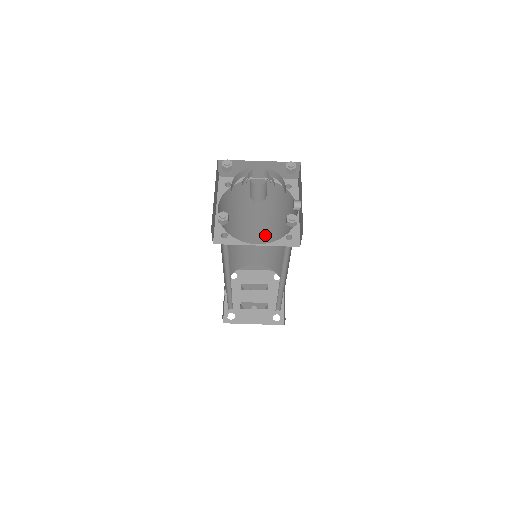
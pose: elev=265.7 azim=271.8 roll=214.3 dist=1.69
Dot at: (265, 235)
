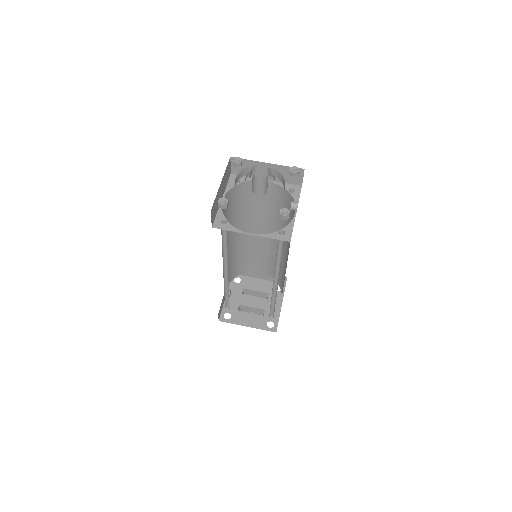
Dot at: (269, 241)
